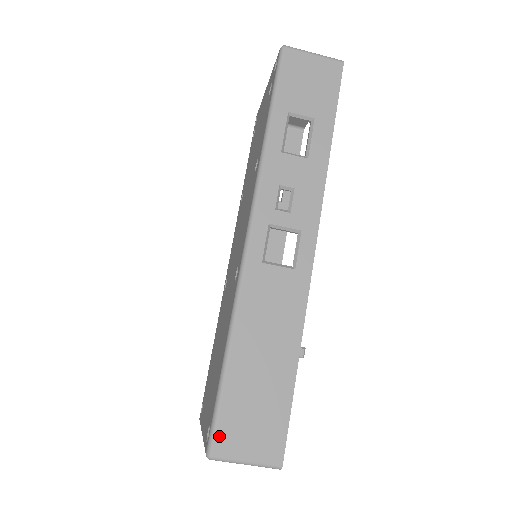
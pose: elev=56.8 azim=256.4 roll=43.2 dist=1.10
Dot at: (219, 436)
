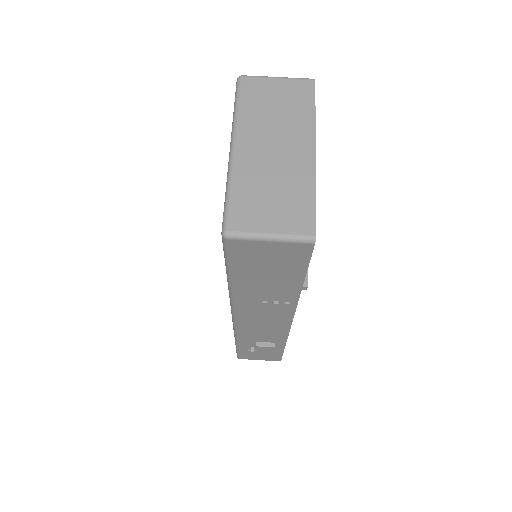
Dot at: occluded
